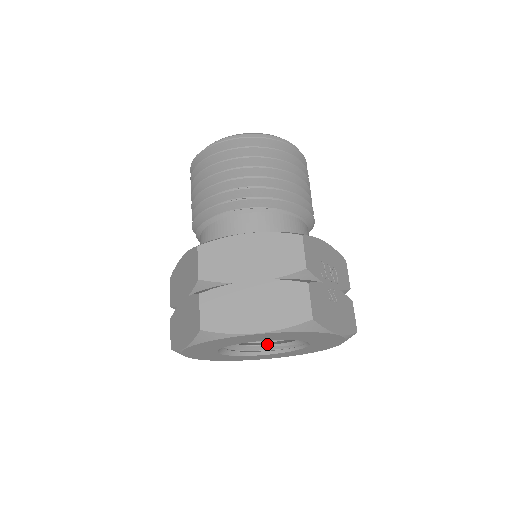
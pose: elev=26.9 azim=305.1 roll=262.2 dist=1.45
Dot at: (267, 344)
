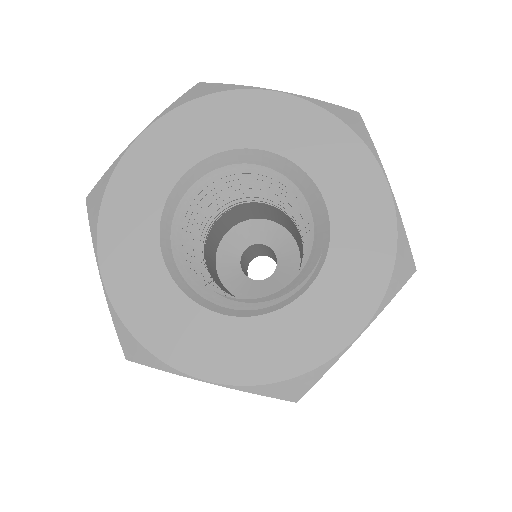
Dot at: (233, 300)
